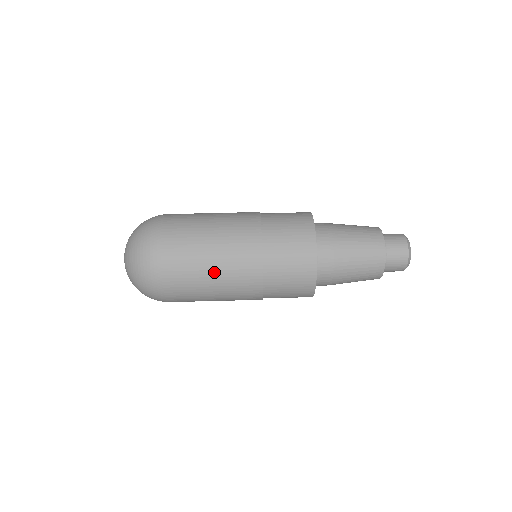
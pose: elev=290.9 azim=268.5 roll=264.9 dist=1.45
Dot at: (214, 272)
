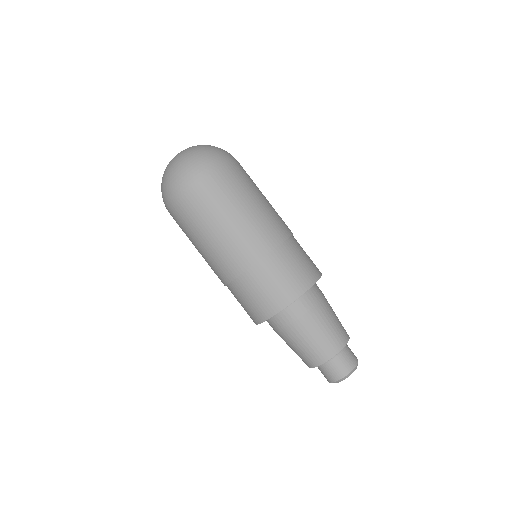
Dot at: (199, 250)
